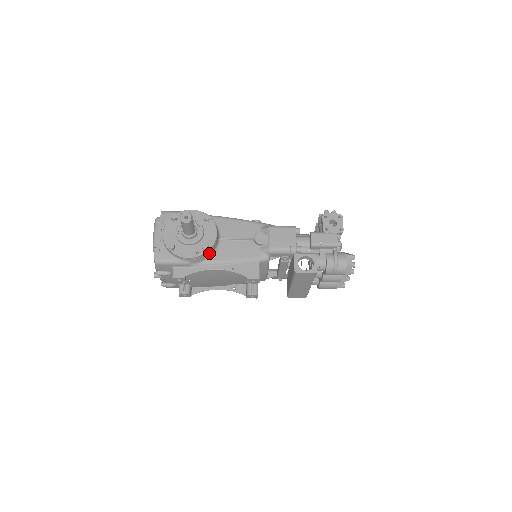
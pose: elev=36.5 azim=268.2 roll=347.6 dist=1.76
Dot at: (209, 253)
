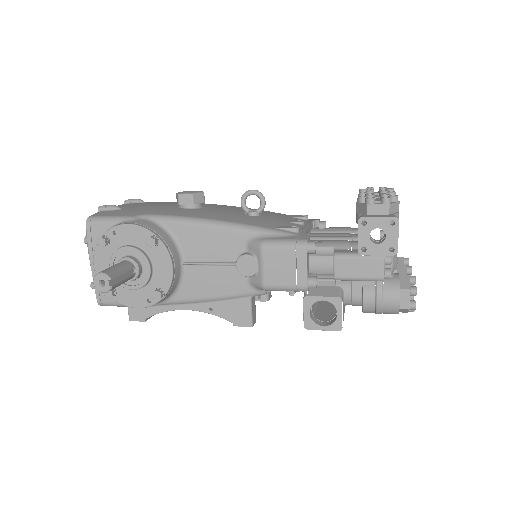
Dot at: (168, 294)
